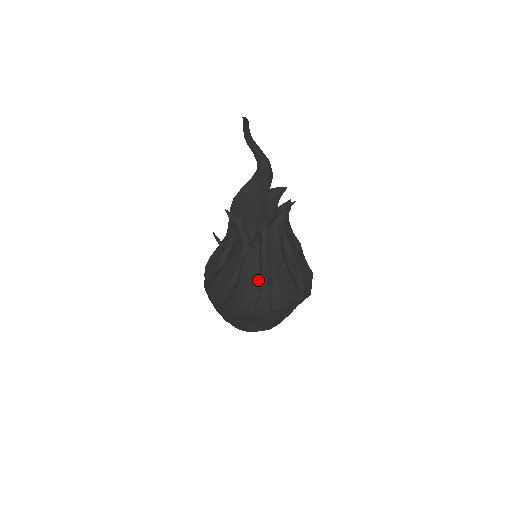
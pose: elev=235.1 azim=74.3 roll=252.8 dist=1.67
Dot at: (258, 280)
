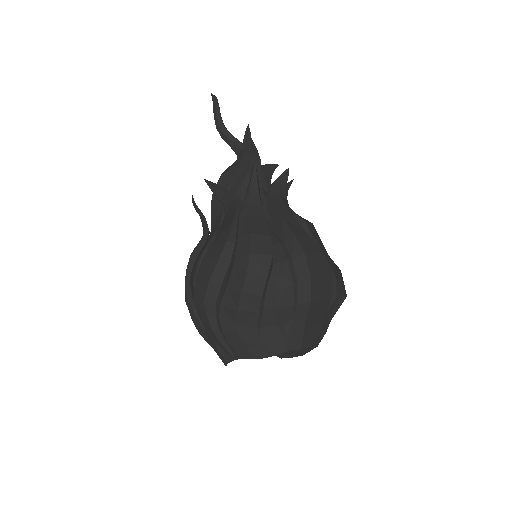
Dot at: (266, 230)
